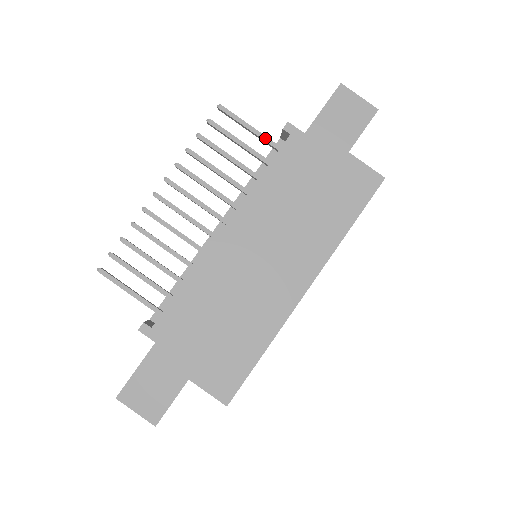
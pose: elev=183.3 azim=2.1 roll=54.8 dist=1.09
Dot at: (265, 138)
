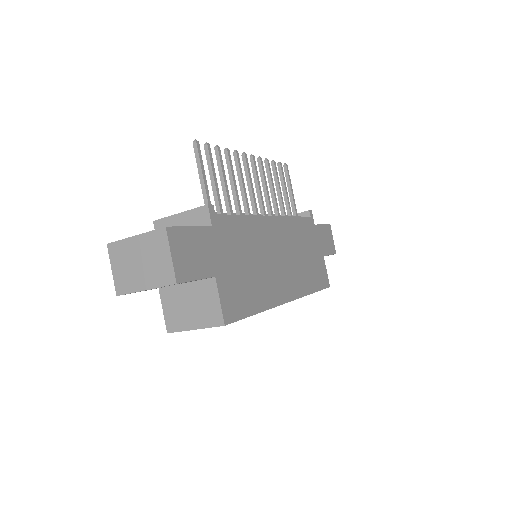
Dot at: (295, 205)
